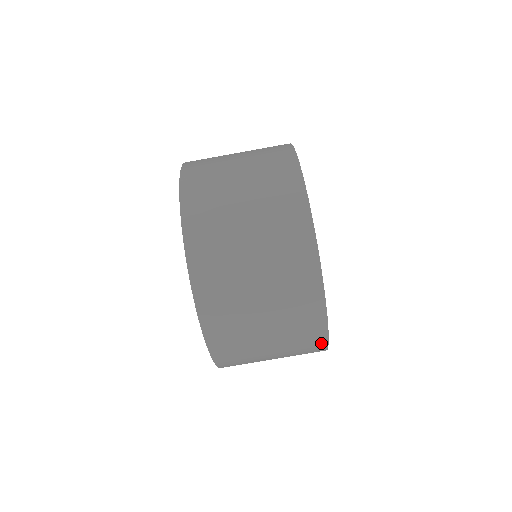
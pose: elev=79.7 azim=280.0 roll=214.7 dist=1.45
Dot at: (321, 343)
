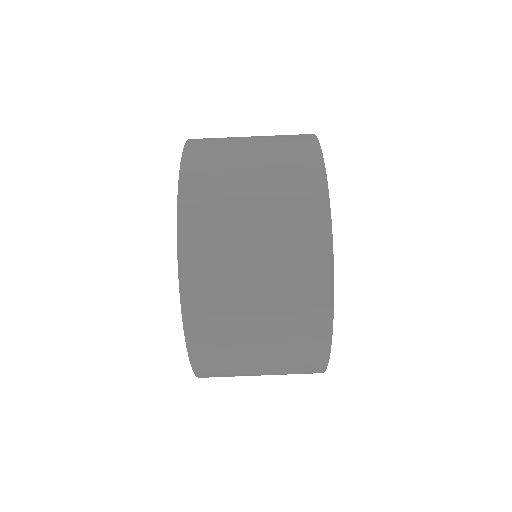
Dot at: (324, 271)
